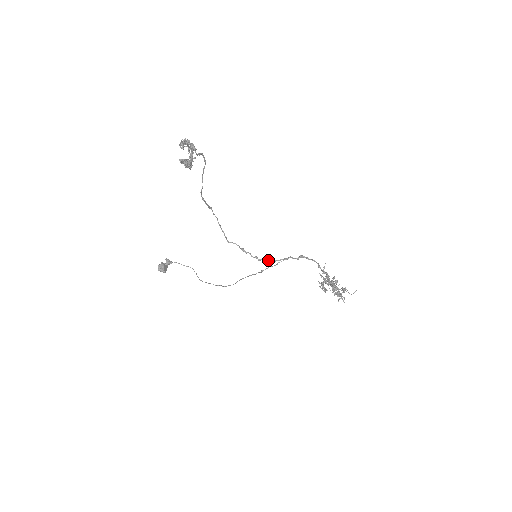
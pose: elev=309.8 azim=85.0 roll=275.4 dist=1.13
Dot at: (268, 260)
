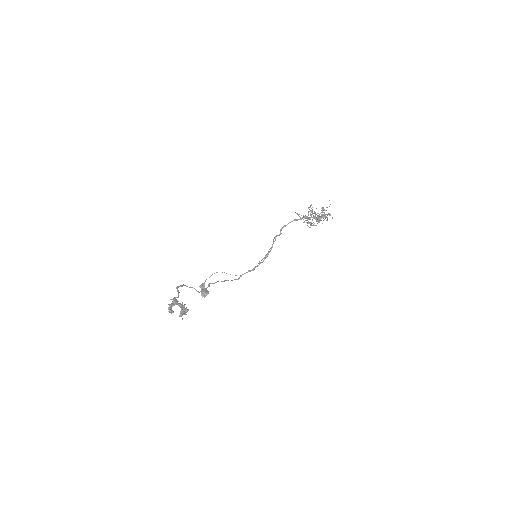
Dot at: (267, 255)
